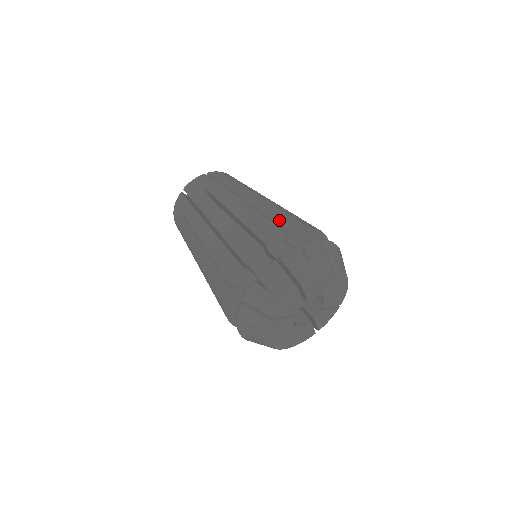
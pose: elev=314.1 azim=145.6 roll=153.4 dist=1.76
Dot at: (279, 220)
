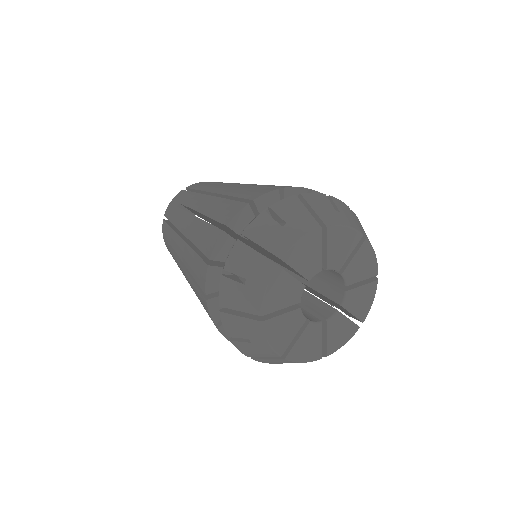
Dot at: (246, 194)
